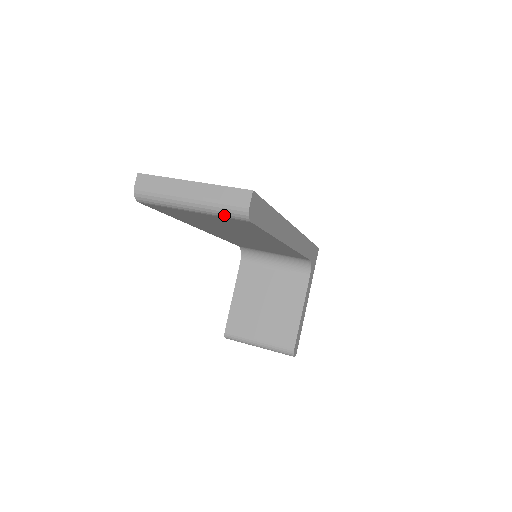
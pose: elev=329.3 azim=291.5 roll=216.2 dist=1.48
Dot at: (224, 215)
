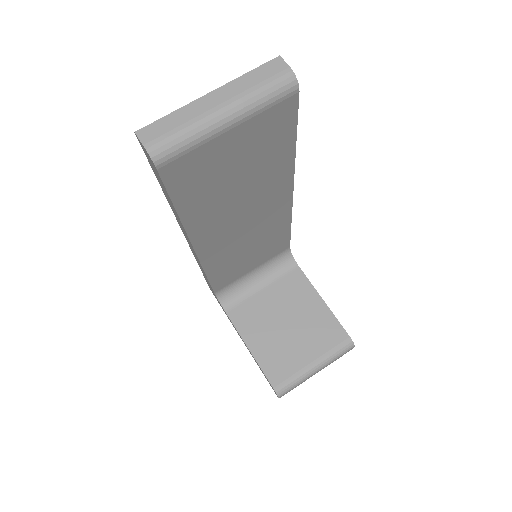
Dot at: (270, 101)
